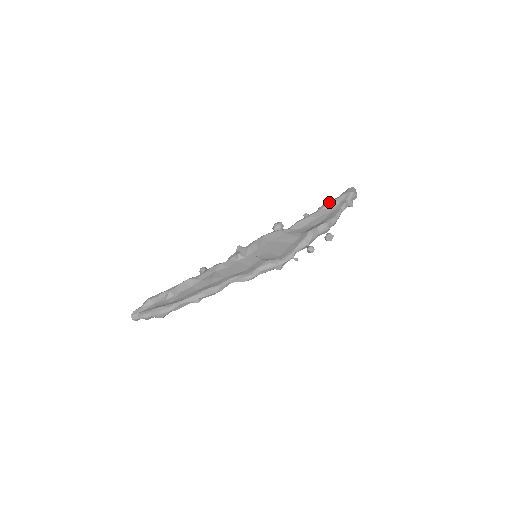
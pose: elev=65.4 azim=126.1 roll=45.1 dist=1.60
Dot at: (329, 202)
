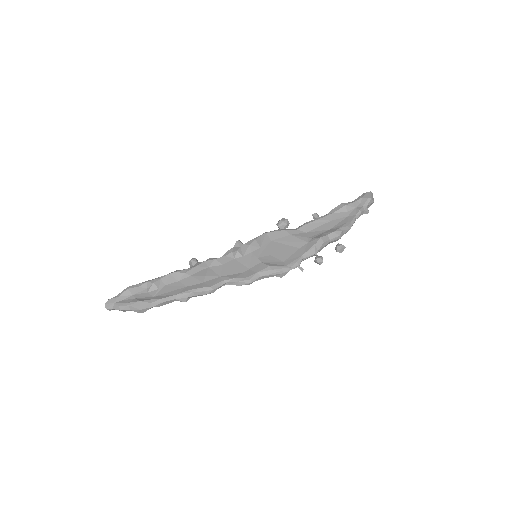
Dot at: (344, 206)
